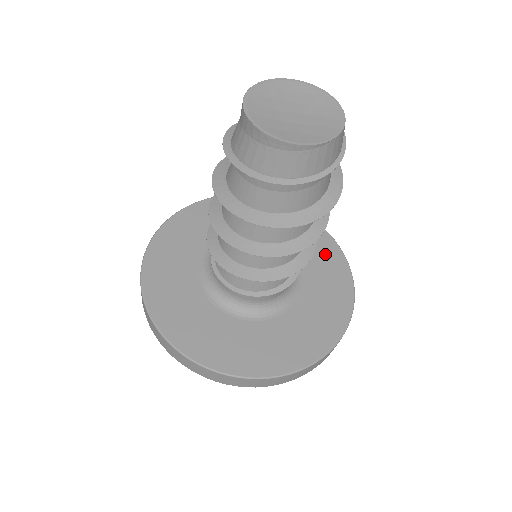
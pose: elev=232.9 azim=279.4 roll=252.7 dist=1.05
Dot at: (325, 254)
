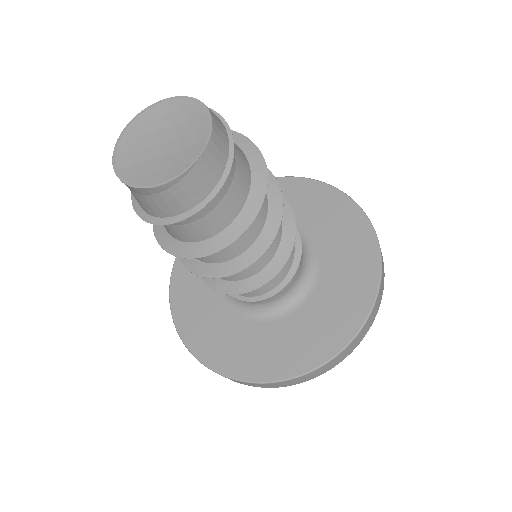
Dot at: (341, 219)
